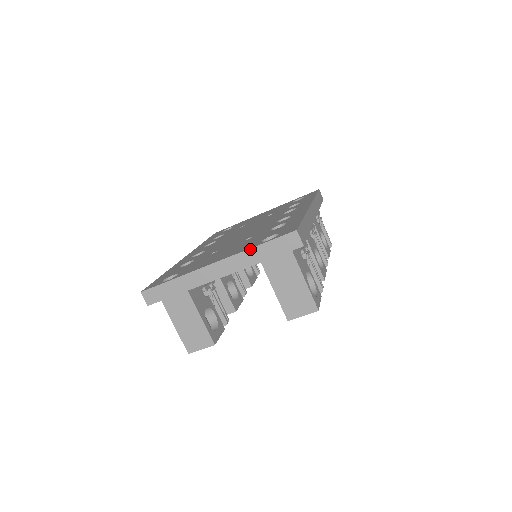
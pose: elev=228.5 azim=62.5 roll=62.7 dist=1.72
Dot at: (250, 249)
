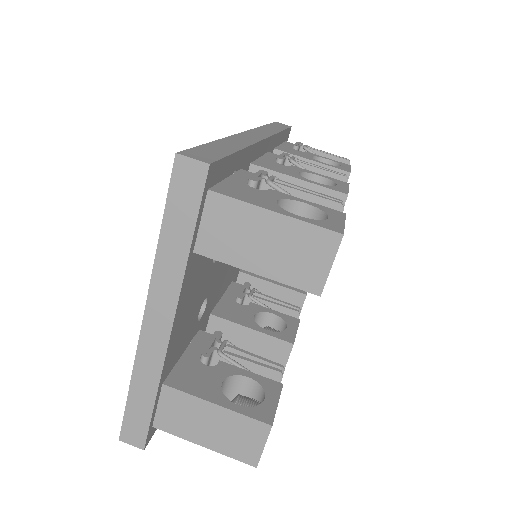
Dot at: (157, 250)
